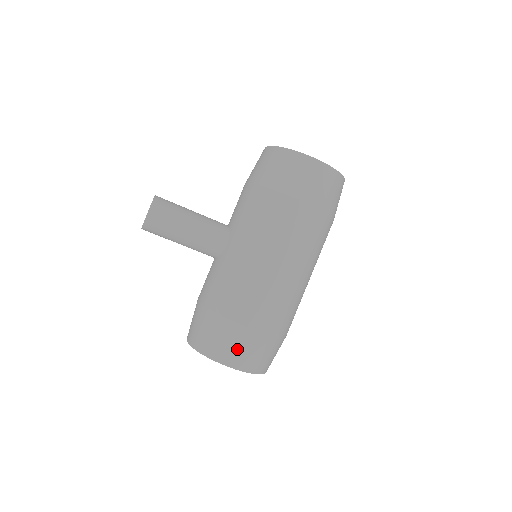
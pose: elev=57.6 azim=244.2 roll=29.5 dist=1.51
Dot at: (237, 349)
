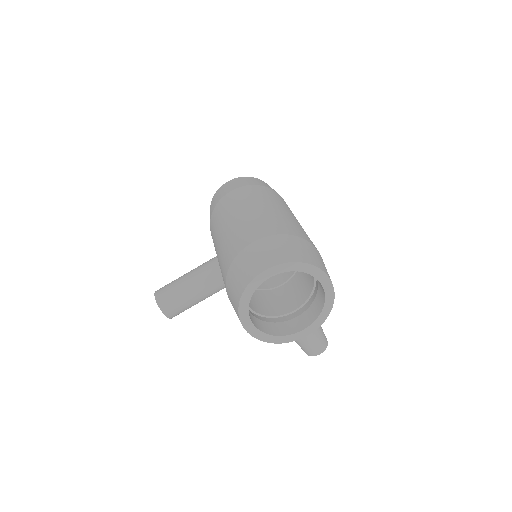
Dot at: (254, 260)
